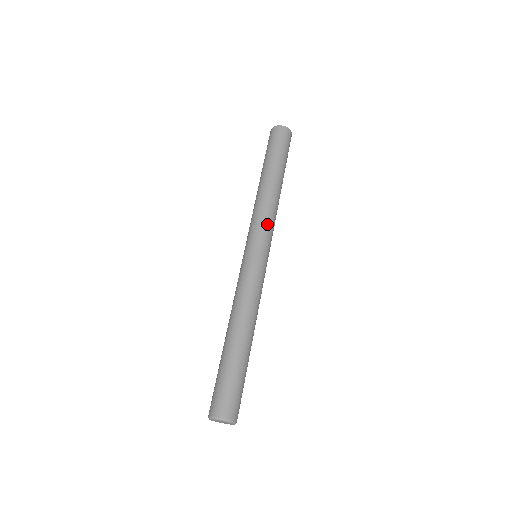
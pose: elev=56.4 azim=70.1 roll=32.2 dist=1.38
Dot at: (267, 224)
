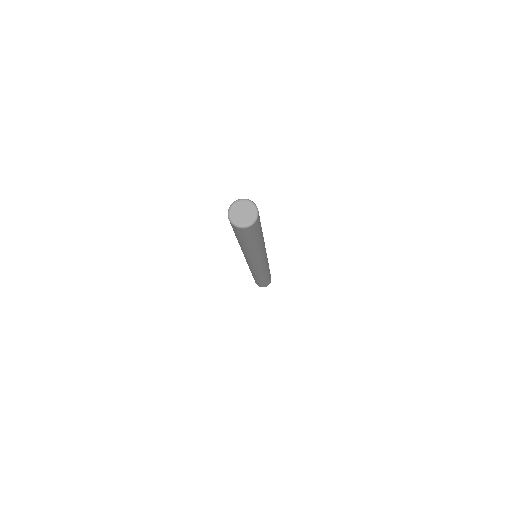
Dot at: occluded
